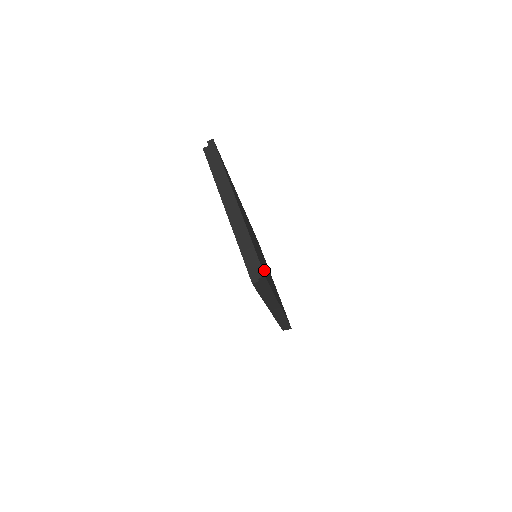
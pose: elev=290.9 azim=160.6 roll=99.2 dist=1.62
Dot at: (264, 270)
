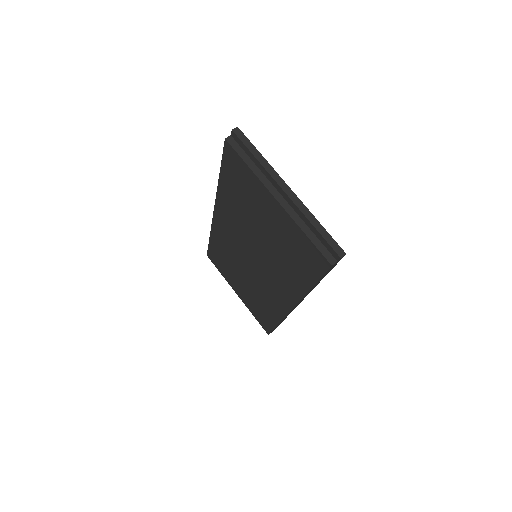
Dot at: occluded
